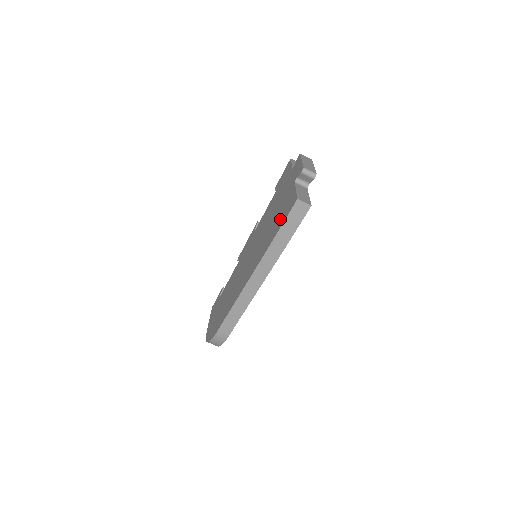
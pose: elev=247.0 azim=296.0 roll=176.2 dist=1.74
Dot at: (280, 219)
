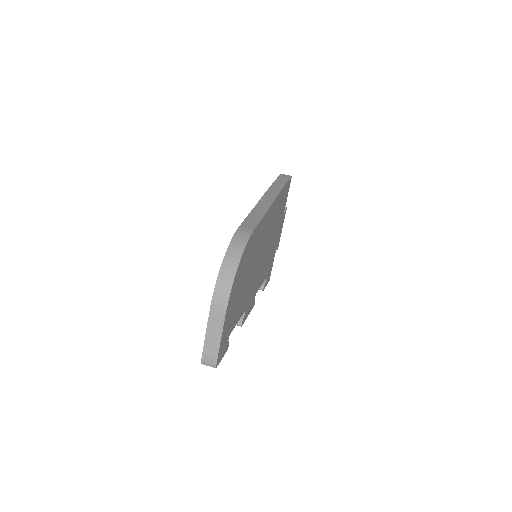
Dot at: occluded
